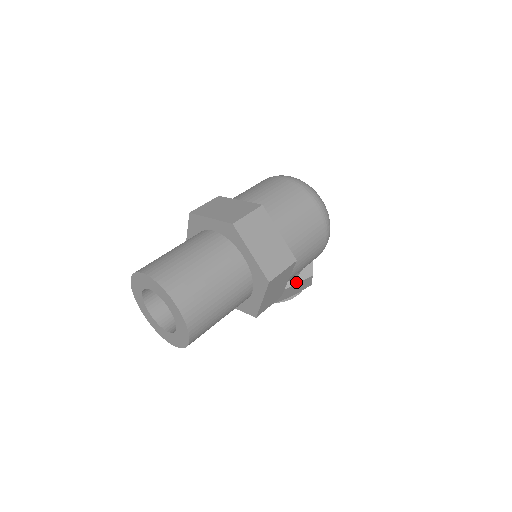
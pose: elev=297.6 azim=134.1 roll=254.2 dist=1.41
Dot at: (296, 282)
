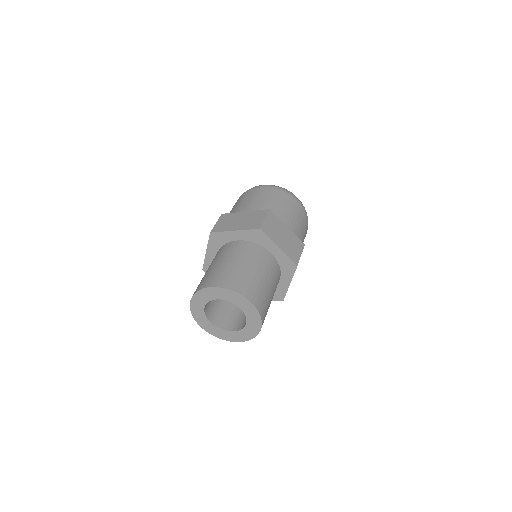
Dot at: occluded
